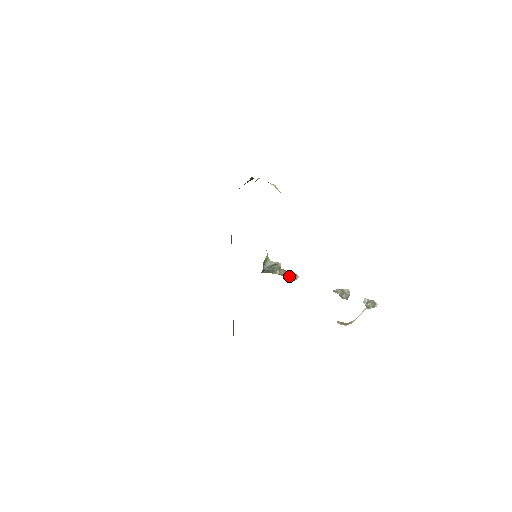
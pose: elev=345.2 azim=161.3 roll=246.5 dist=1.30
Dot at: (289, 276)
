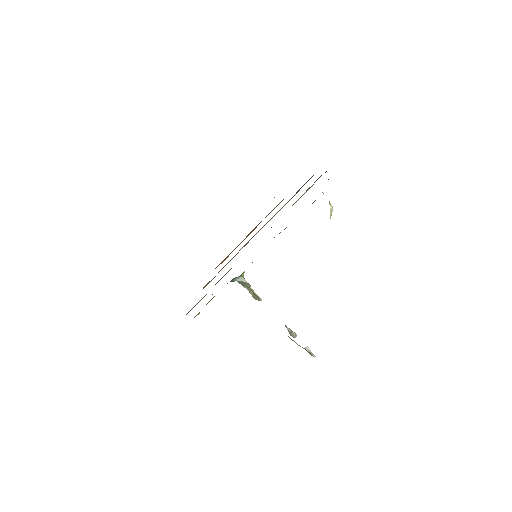
Dot at: (253, 296)
